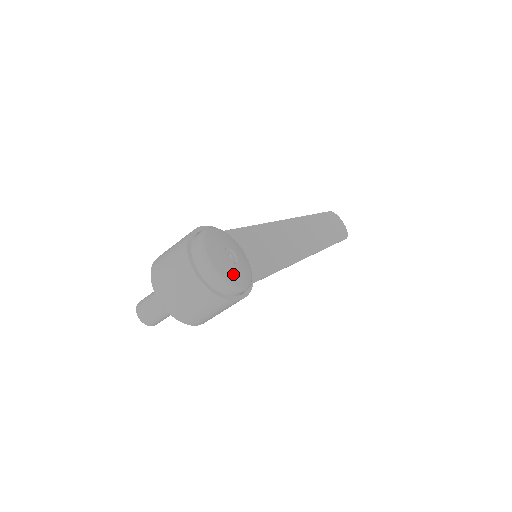
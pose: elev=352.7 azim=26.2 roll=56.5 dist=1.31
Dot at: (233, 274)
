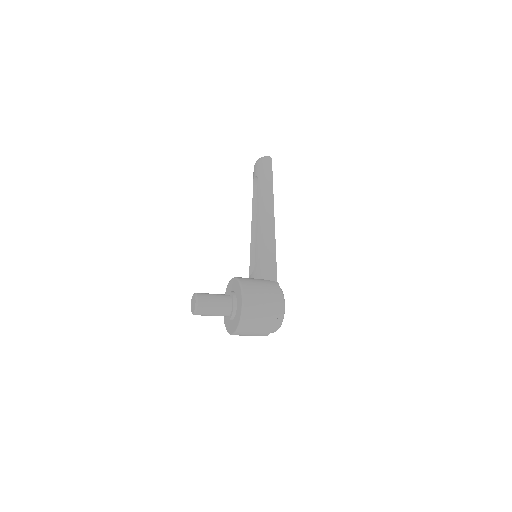
Dot at: occluded
